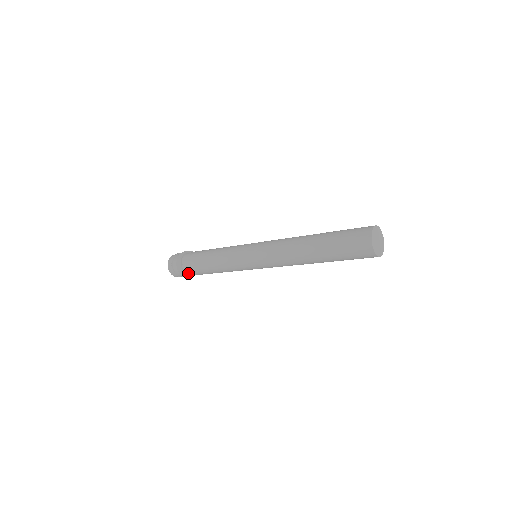
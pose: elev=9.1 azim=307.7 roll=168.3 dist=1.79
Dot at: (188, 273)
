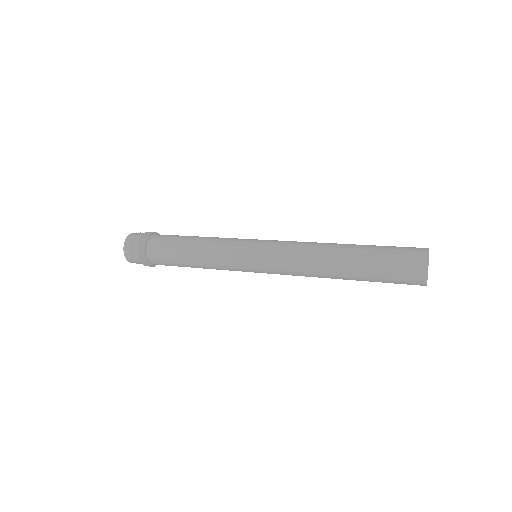
Dot at: occluded
